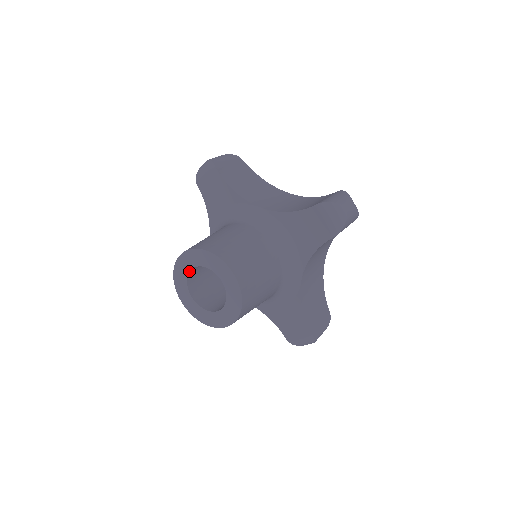
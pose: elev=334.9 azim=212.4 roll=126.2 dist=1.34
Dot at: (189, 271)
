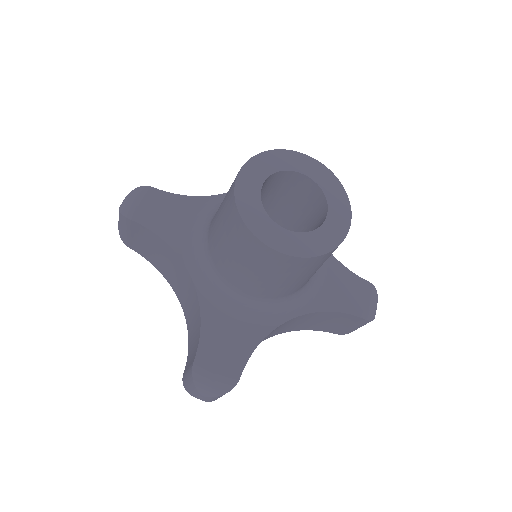
Dot at: (293, 170)
